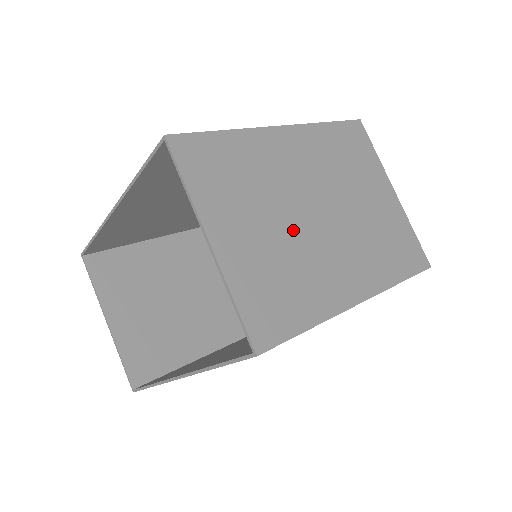
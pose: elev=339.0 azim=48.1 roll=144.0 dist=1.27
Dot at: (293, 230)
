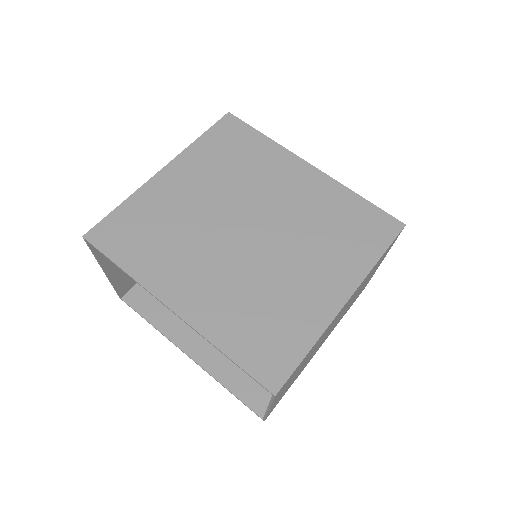
Dot at: occluded
